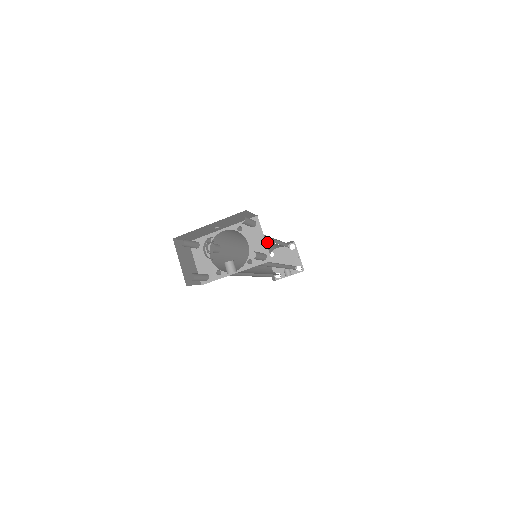
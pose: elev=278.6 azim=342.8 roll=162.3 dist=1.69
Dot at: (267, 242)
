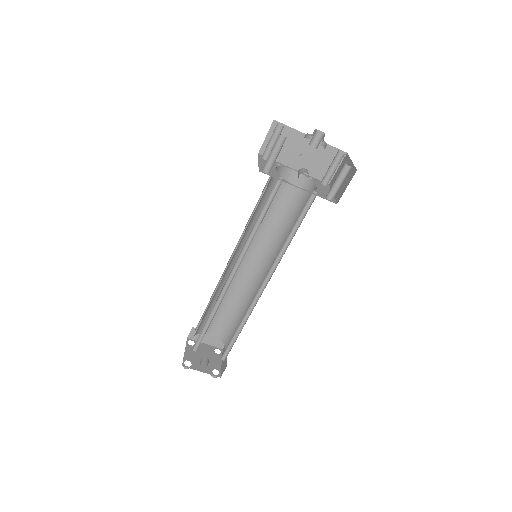
Dot at: (238, 288)
